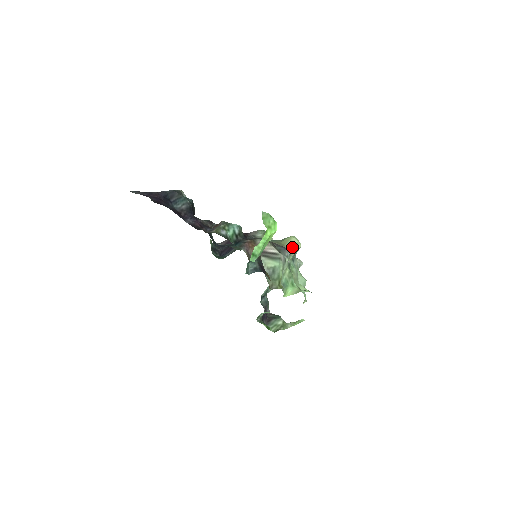
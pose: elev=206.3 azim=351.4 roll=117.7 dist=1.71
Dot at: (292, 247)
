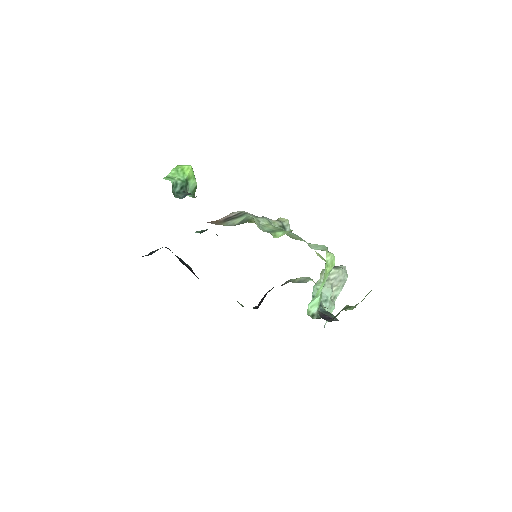
Dot at: occluded
